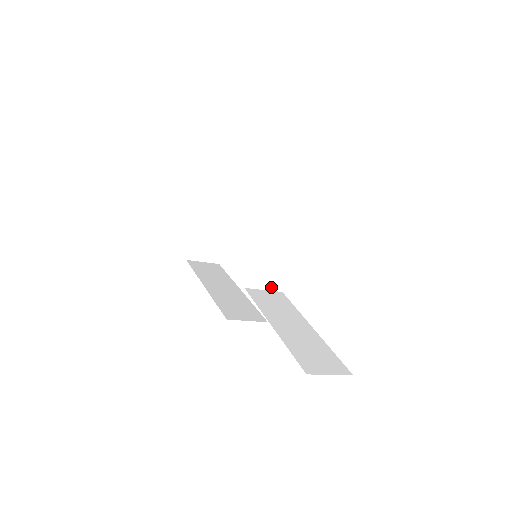
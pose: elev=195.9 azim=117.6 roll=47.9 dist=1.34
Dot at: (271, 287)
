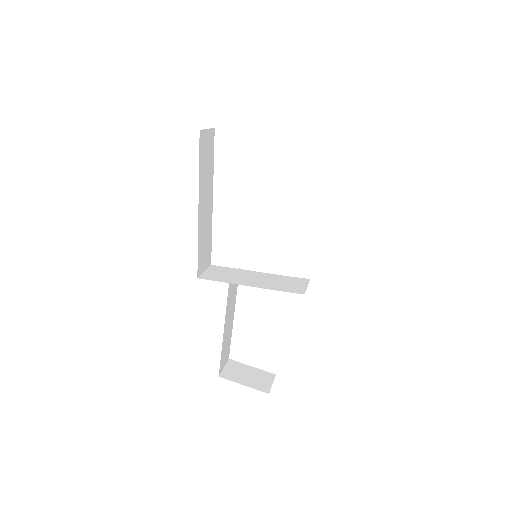
Dot at: (240, 271)
